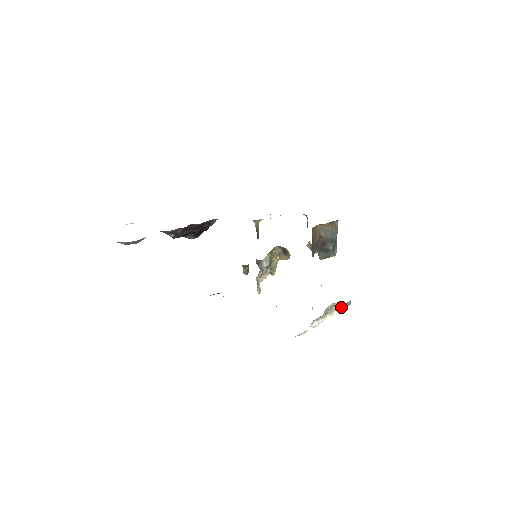
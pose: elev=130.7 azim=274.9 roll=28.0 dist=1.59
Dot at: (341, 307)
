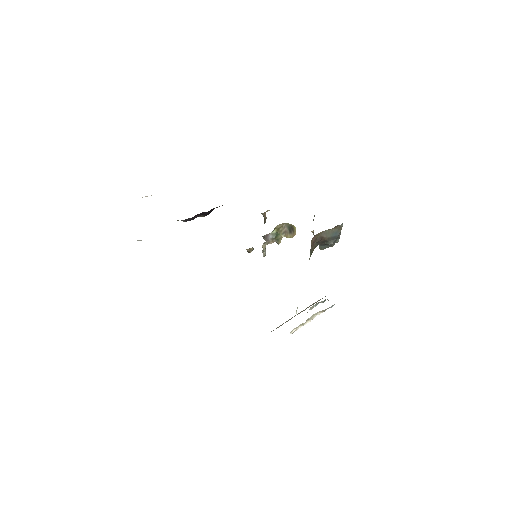
Dot at: (323, 311)
